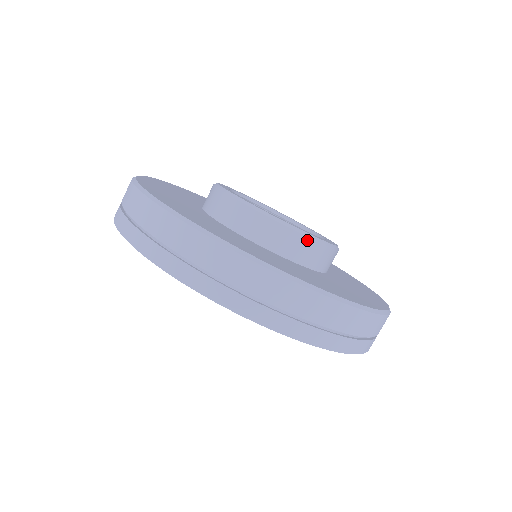
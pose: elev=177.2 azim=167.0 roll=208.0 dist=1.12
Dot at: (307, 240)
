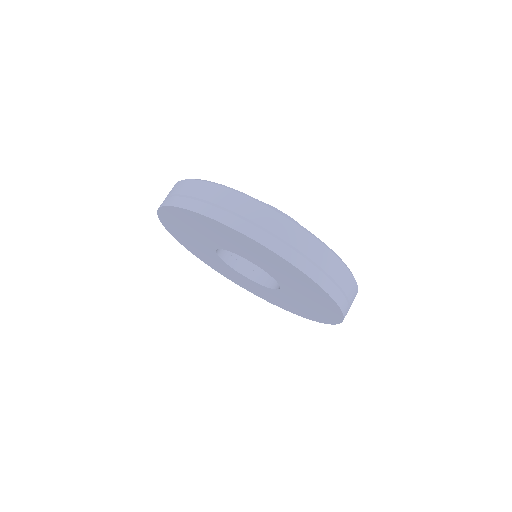
Dot at: occluded
